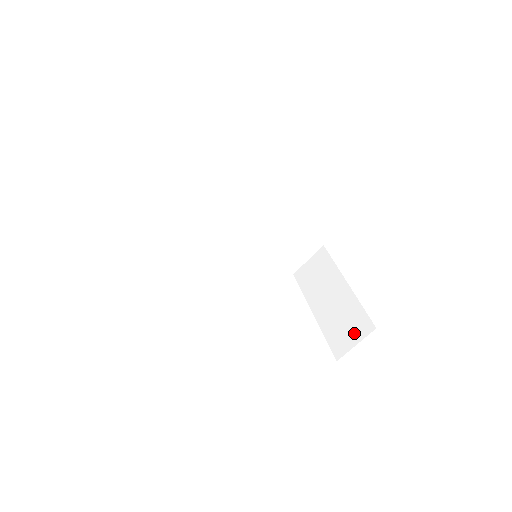
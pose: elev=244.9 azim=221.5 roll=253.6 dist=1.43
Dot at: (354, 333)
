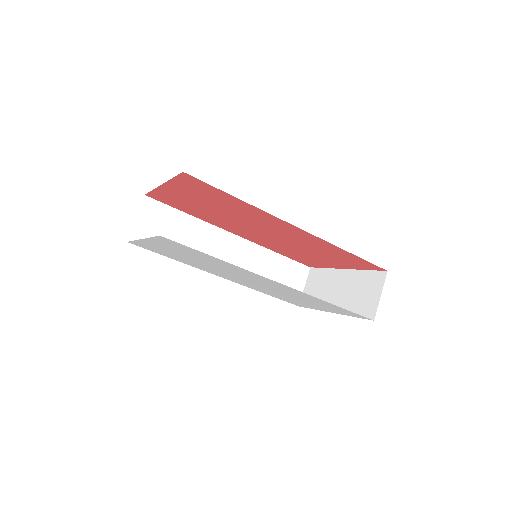
Dot at: (373, 290)
